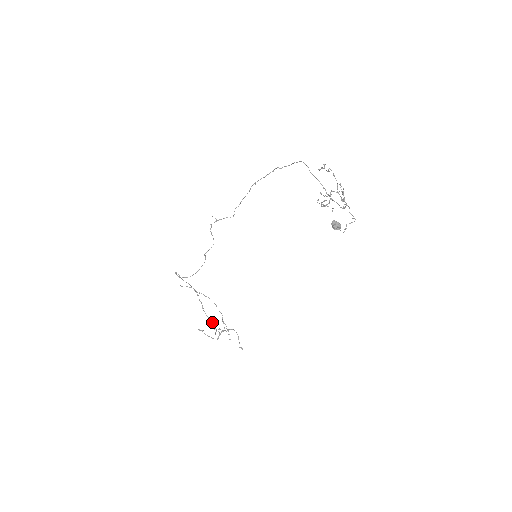
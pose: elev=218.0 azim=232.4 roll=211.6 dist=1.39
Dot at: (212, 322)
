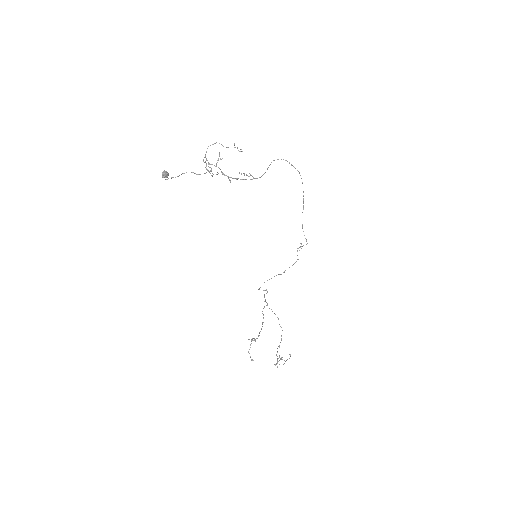
Dot at: occluded
